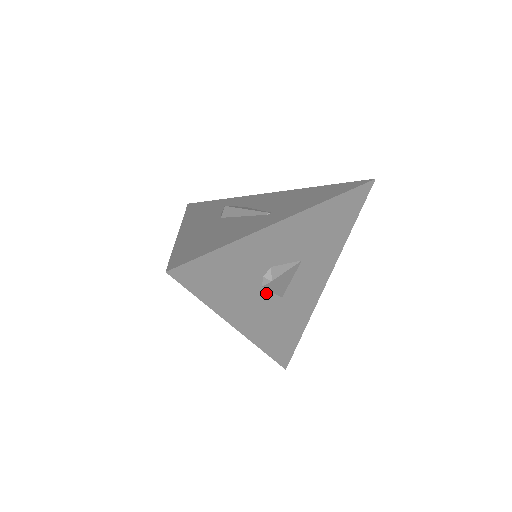
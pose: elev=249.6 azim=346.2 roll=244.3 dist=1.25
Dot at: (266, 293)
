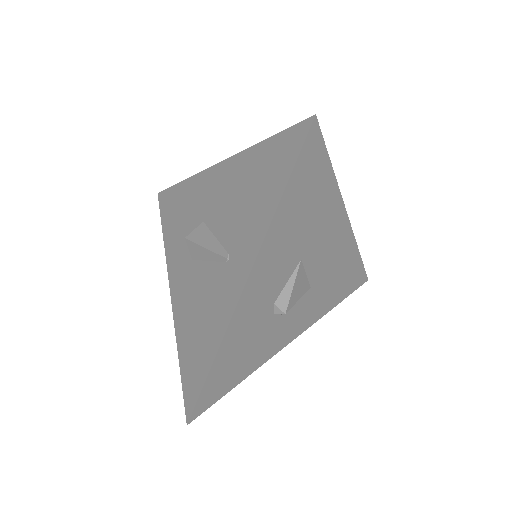
Dot at: (291, 308)
